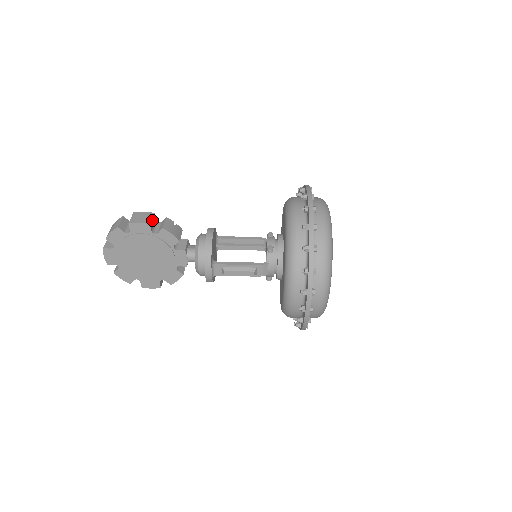
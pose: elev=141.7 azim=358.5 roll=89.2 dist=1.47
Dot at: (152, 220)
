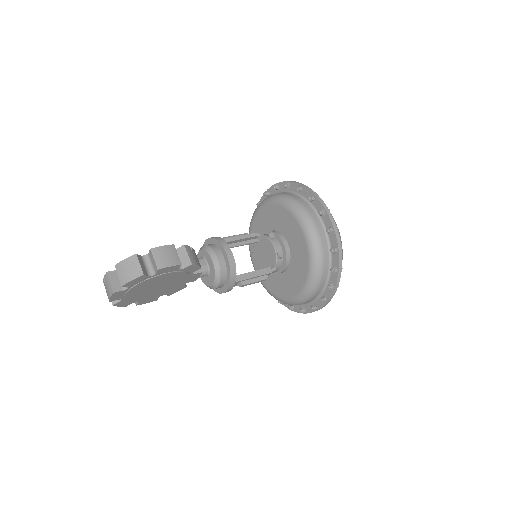
Dot at: (178, 257)
